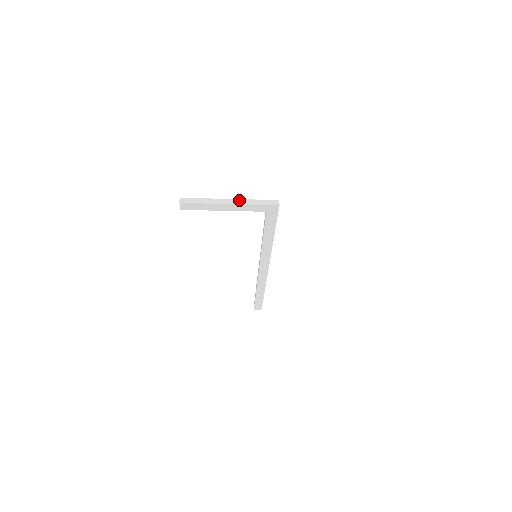
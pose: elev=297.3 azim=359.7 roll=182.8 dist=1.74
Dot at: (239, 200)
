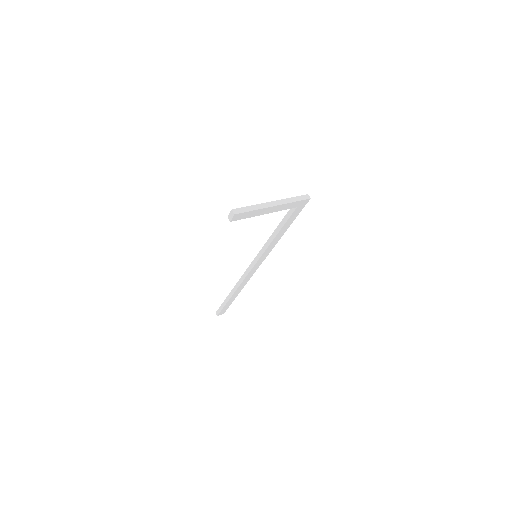
Dot at: (280, 201)
